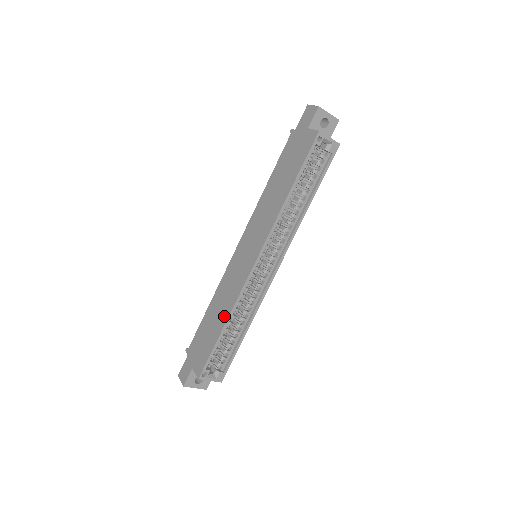
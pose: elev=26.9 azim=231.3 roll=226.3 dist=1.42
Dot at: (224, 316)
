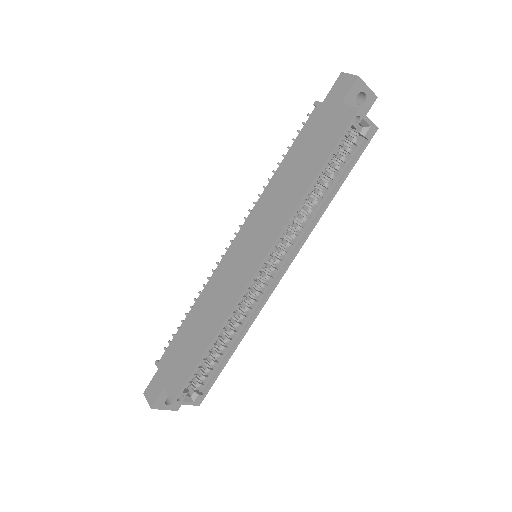
Dot at: (212, 329)
